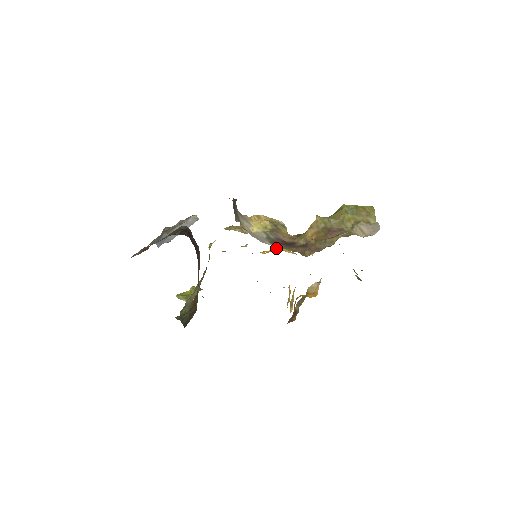
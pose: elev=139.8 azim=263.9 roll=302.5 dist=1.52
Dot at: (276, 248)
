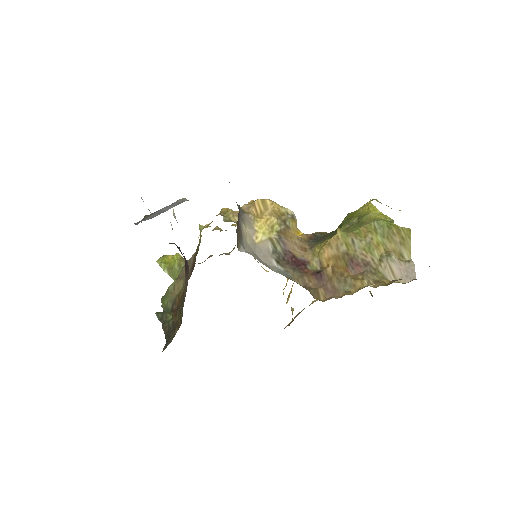
Dot at: occluded
